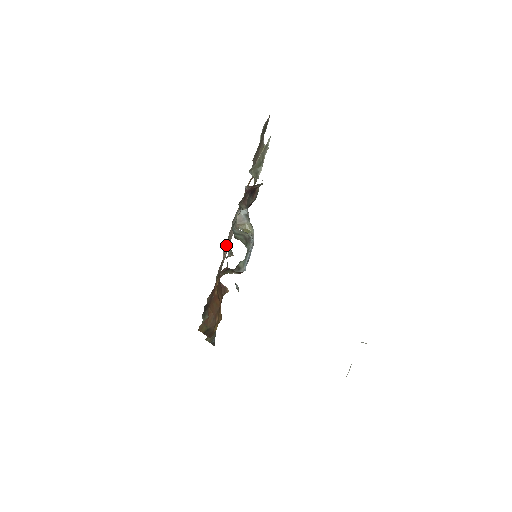
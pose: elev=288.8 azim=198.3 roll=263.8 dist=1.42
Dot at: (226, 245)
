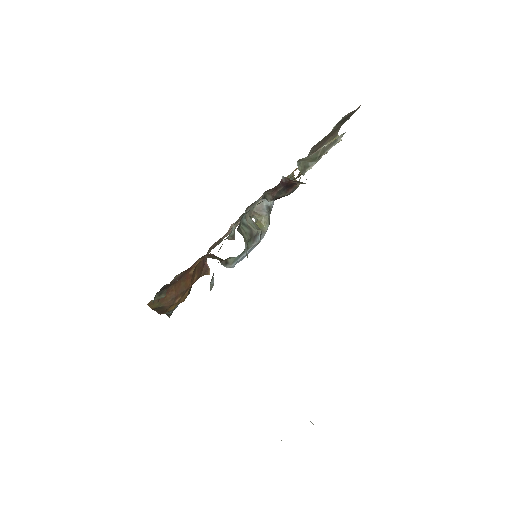
Dot at: occluded
